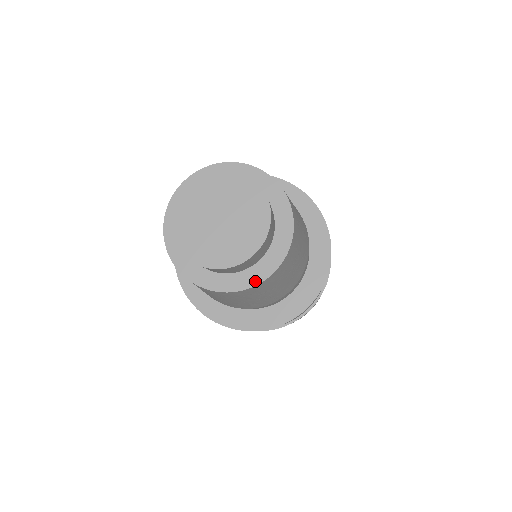
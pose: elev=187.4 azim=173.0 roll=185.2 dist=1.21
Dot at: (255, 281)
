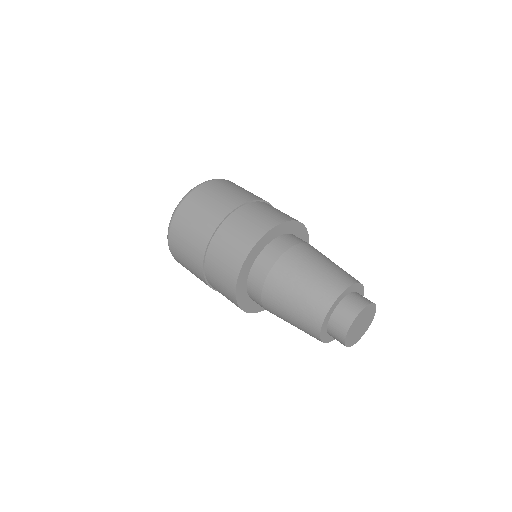
Dot at: (332, 340)
